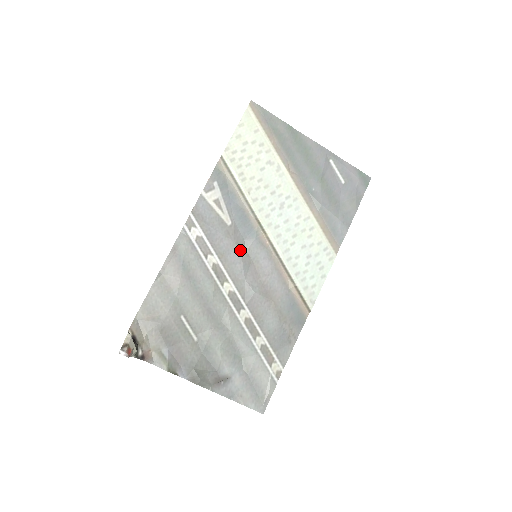
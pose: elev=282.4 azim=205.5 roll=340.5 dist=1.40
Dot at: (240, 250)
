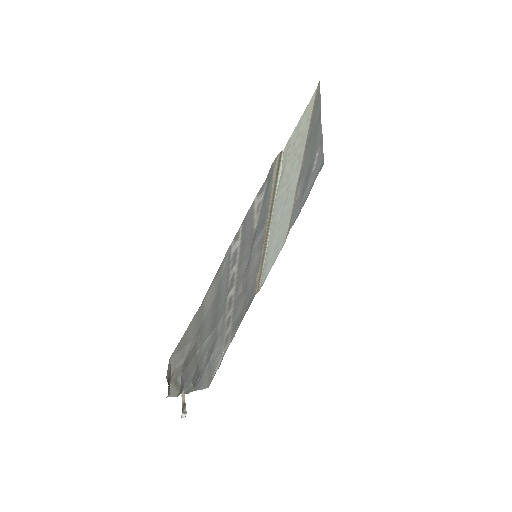
Dot at: occluded
